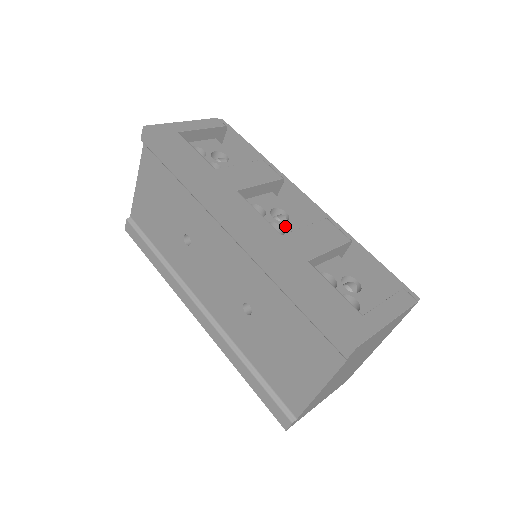
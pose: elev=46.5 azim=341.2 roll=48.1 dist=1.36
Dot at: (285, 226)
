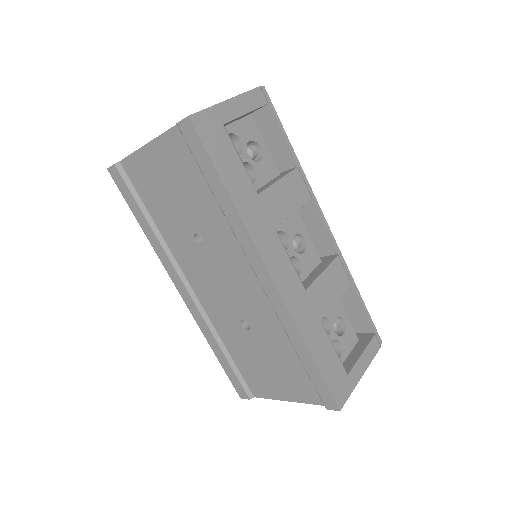
Dot at: (302, 260)
